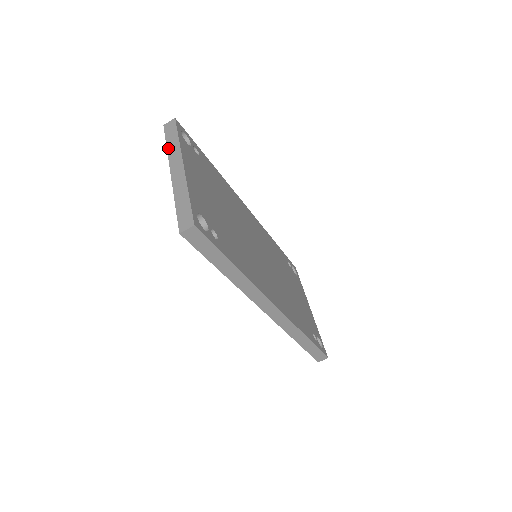
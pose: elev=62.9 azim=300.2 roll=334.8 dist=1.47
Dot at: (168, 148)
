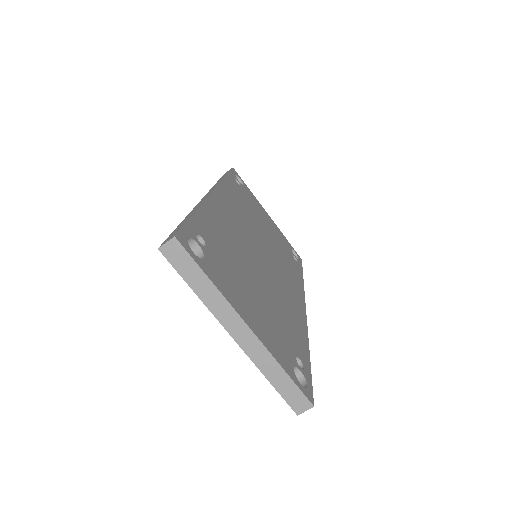
Dot at: (200, 296)
